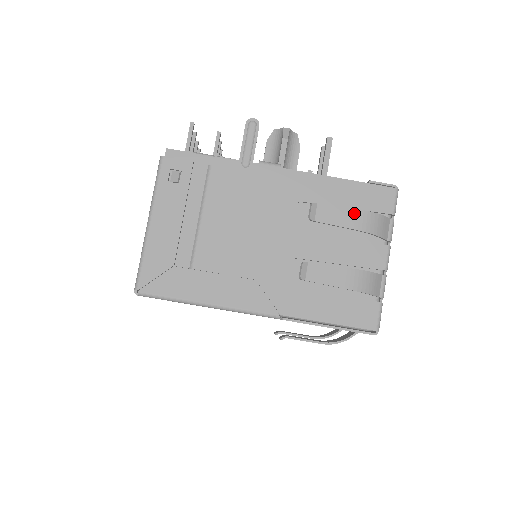
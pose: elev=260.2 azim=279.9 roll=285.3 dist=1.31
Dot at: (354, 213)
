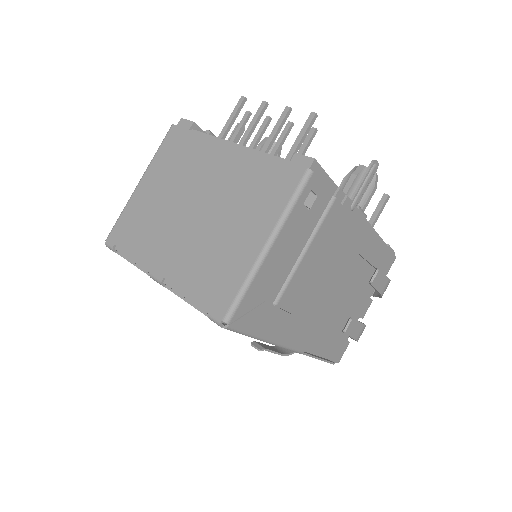
Dot at: (387, 281)
